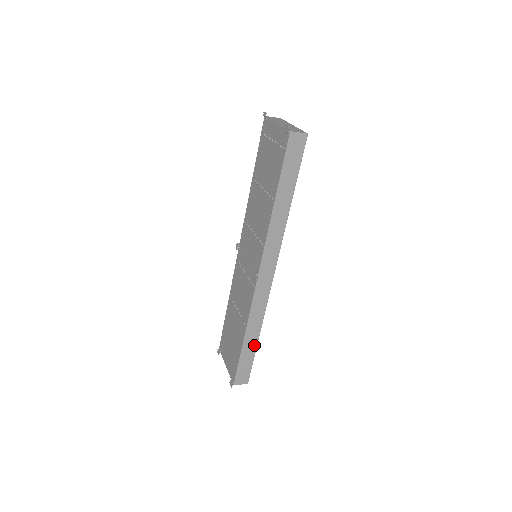
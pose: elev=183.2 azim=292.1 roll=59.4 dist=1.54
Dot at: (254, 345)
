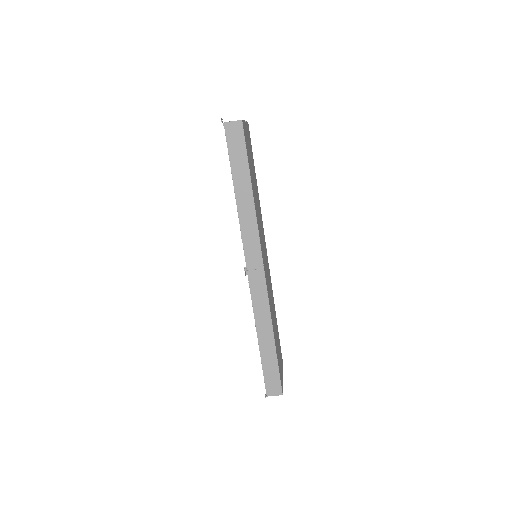
Dot at: (272, 348)
